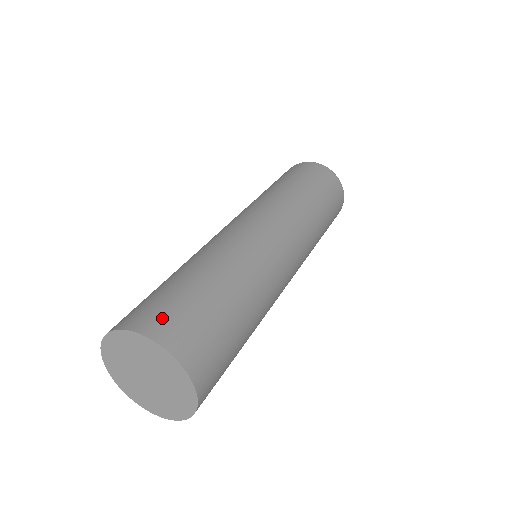
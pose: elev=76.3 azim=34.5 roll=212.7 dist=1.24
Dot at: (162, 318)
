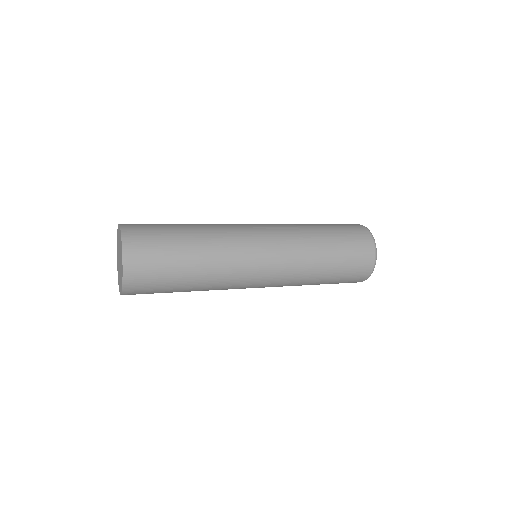
Dot at: (136, 224)
